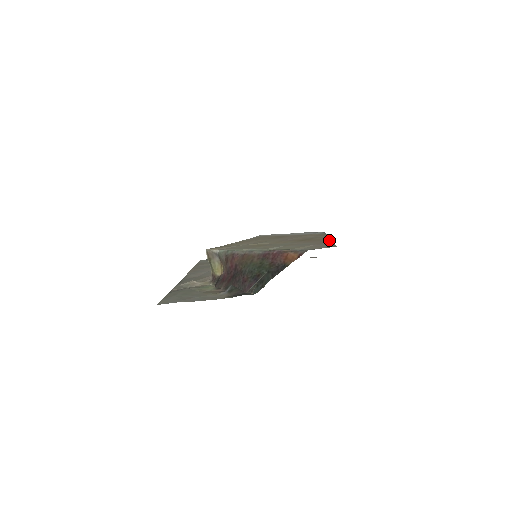
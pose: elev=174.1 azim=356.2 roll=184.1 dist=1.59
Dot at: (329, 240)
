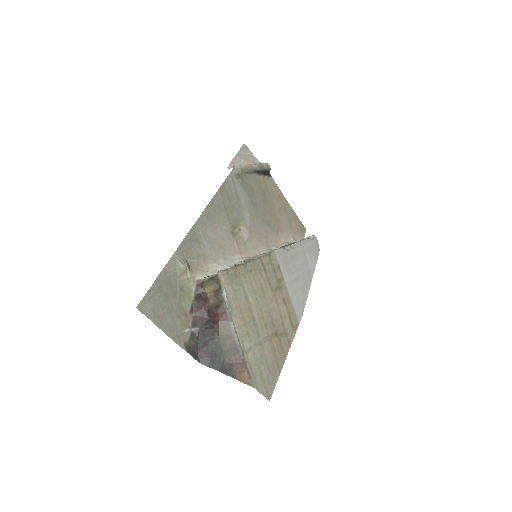
Dot at: (282, 365)
